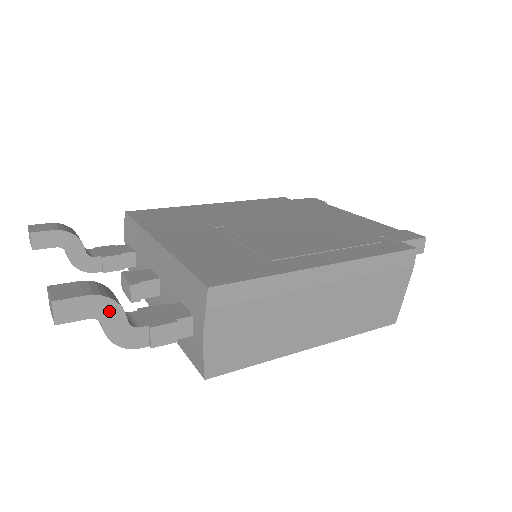
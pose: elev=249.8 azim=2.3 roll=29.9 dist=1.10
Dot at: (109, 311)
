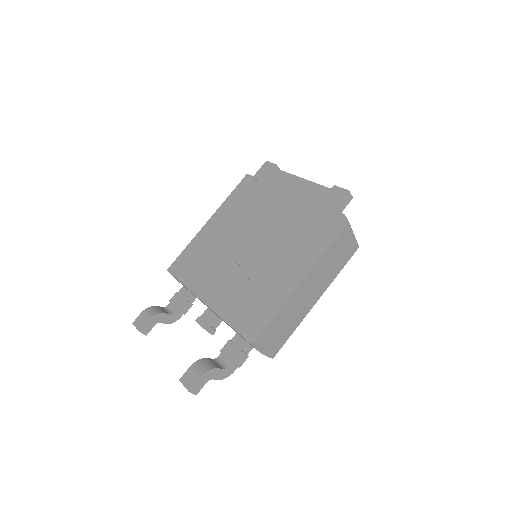
Dot at: (212, 374)
